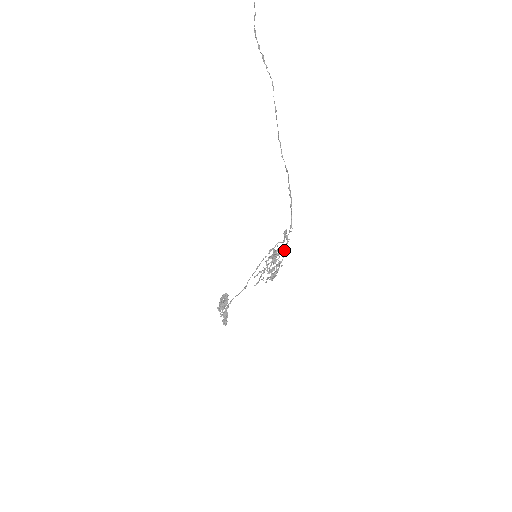
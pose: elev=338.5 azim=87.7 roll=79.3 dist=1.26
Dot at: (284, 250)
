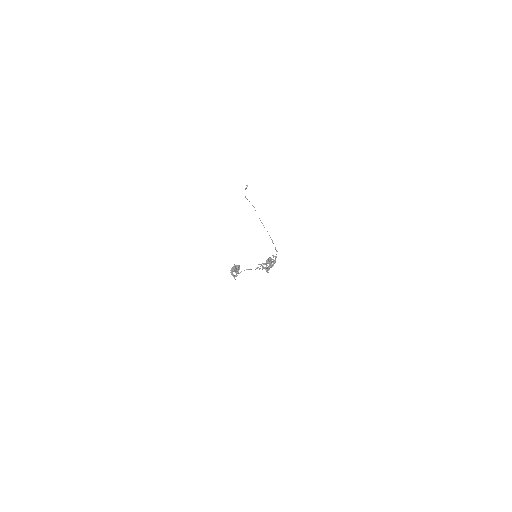
Dot at: occluded
